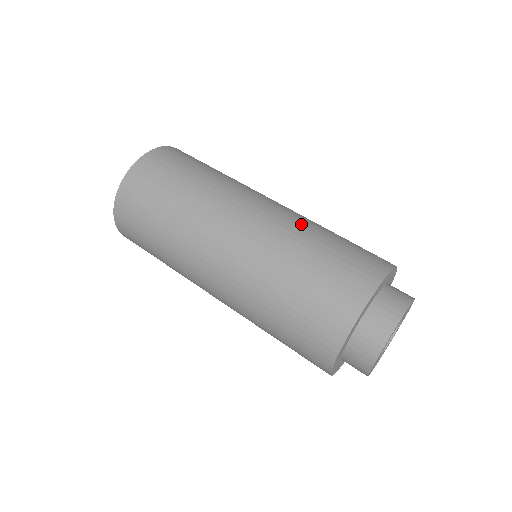
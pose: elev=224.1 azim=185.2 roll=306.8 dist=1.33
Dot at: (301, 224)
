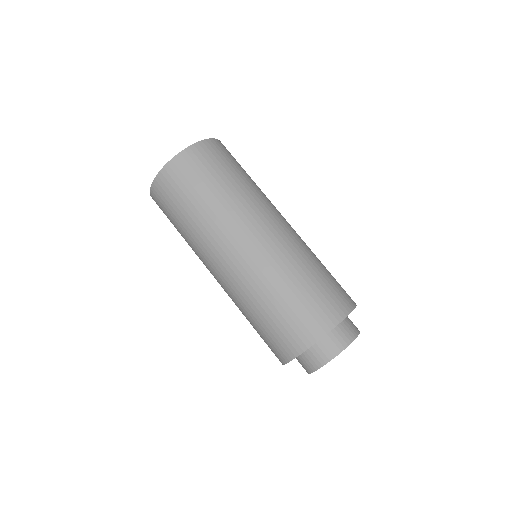
Dot at: (306, 249)
